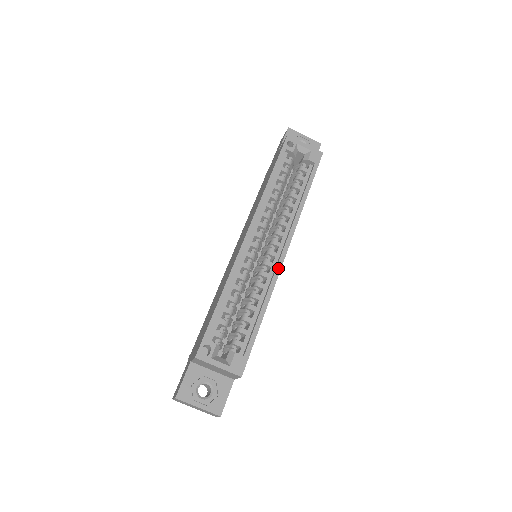
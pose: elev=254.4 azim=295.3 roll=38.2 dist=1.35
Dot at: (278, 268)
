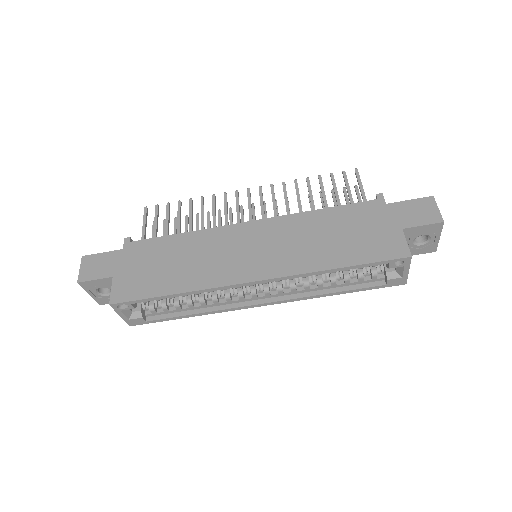
Dot at: (241, 308)
